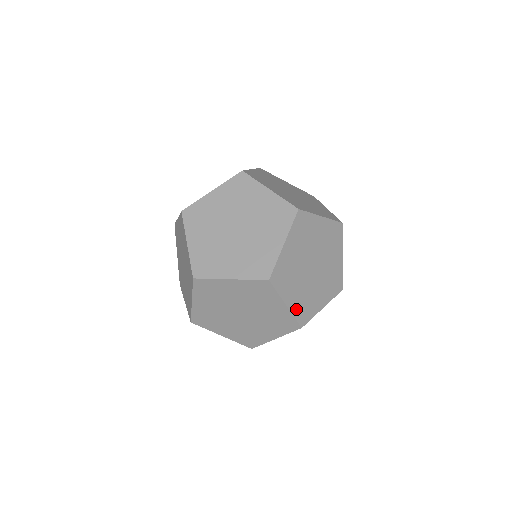
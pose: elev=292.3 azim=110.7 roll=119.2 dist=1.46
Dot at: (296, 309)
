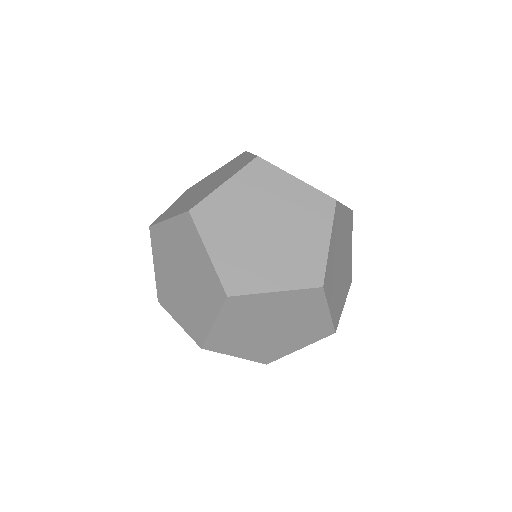
Dot at: occluded
